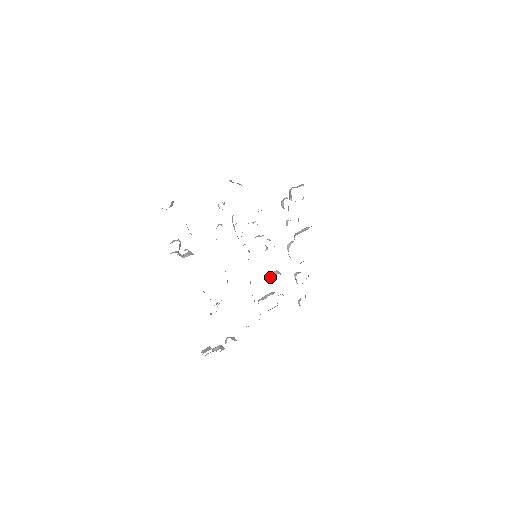
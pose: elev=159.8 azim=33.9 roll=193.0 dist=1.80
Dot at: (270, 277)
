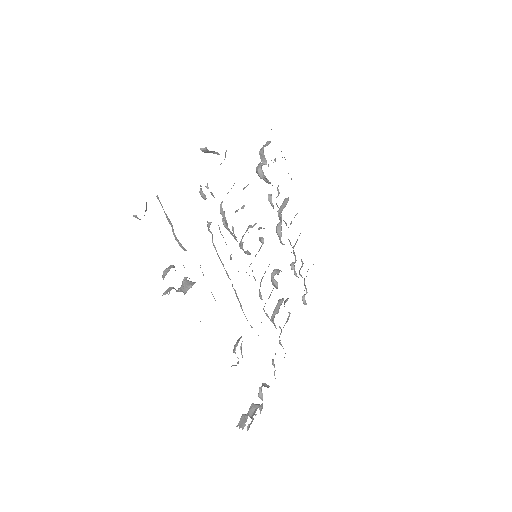
Dot at: (274, 280)
